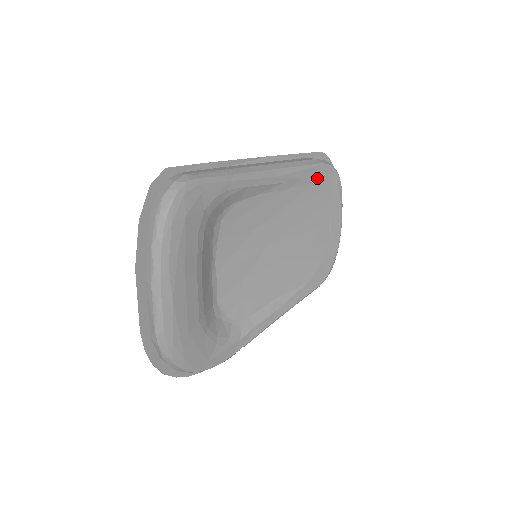
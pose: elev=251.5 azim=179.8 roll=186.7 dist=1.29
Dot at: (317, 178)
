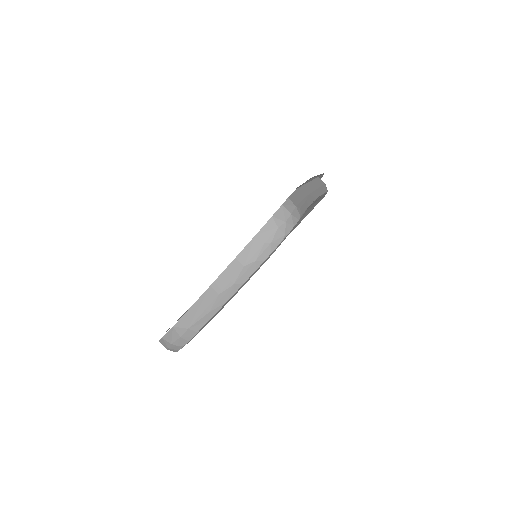
Dot at: (317, 200)
